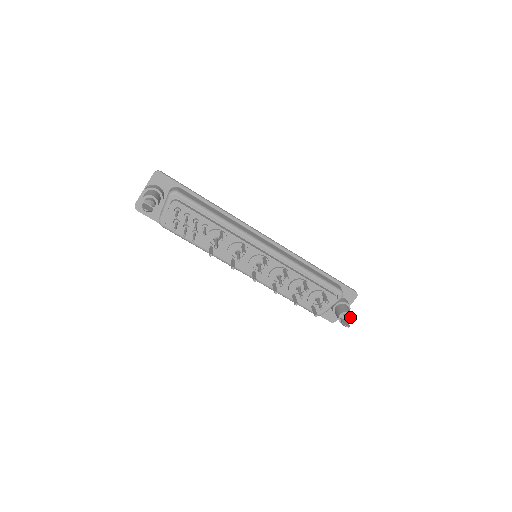
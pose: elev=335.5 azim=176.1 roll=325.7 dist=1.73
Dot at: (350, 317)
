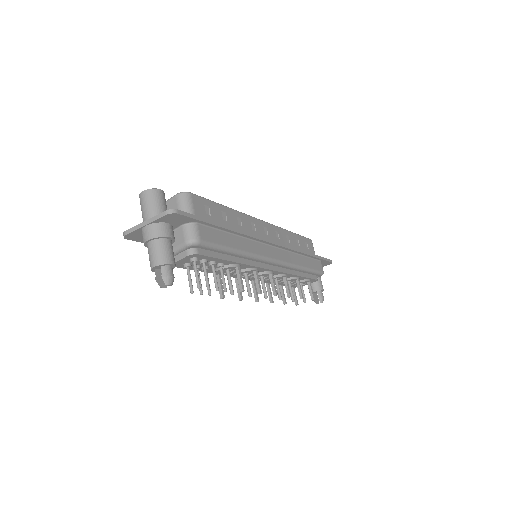
Dot at: (323, 297)
